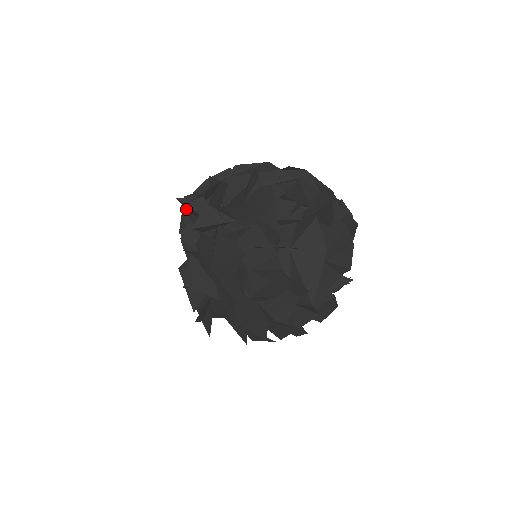
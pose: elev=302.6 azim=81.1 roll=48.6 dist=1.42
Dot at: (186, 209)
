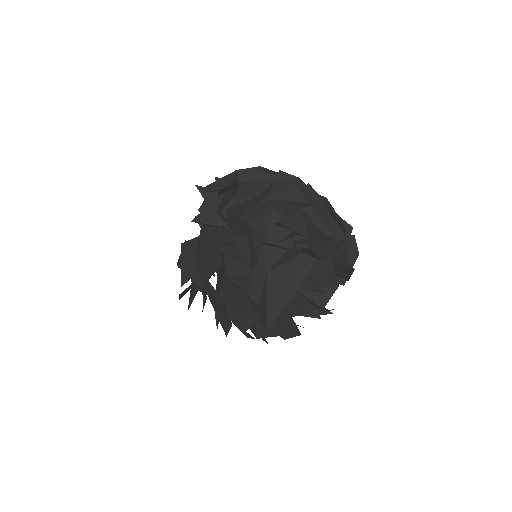
Dot at: occluded
